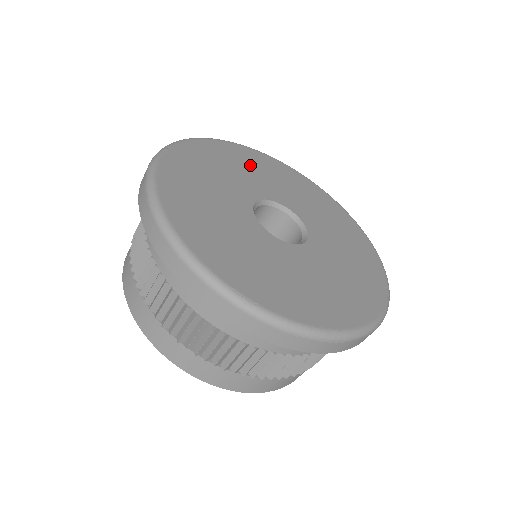
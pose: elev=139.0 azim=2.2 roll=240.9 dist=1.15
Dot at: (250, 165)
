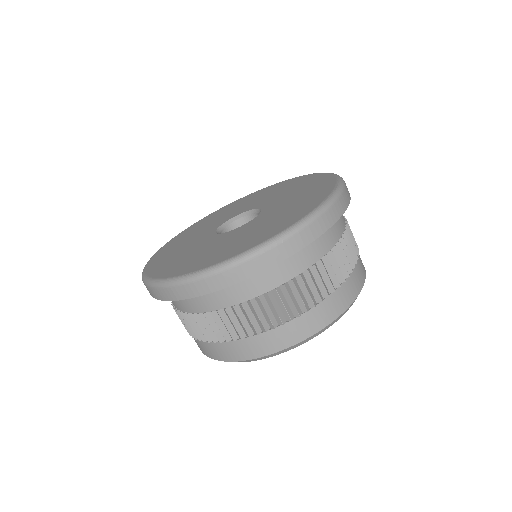
Dot at: (221, 214)
